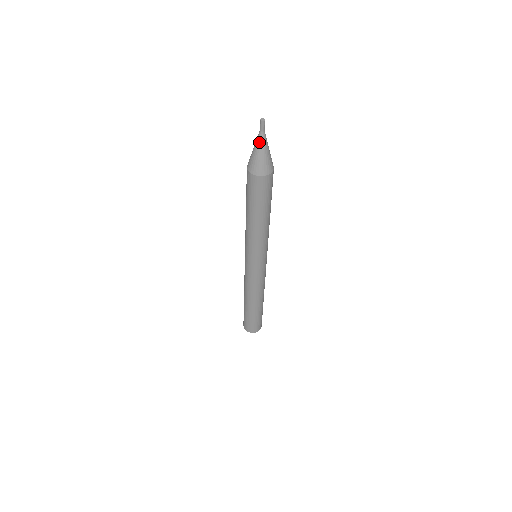
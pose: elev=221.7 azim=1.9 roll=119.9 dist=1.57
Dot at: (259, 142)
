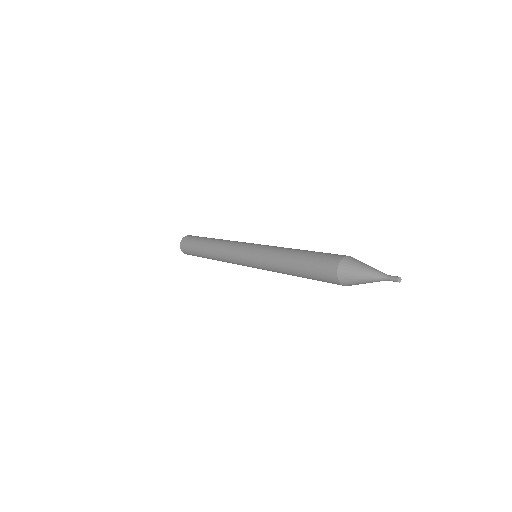
Dot at: (375, 280)
